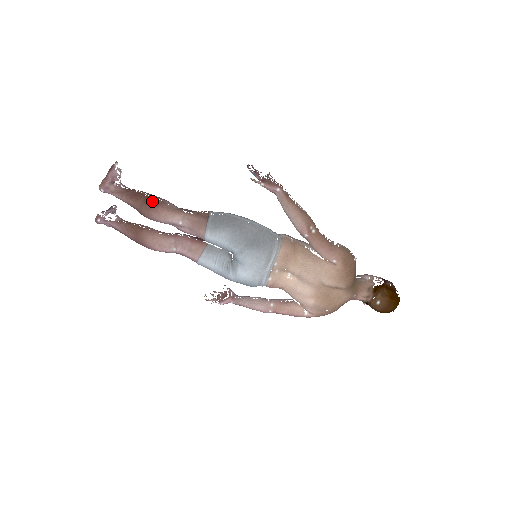
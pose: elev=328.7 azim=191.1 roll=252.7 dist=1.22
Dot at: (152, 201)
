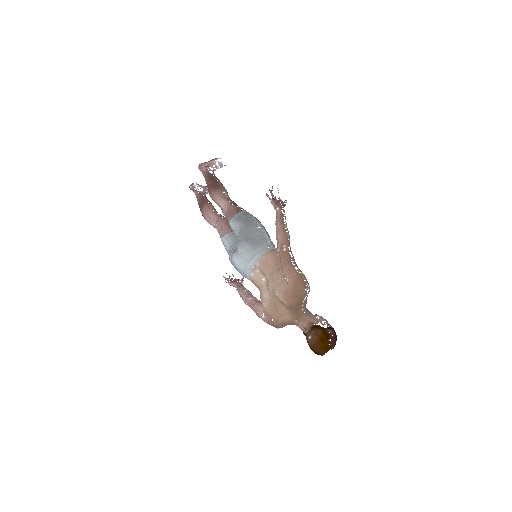
Dot at: (216, 185)
